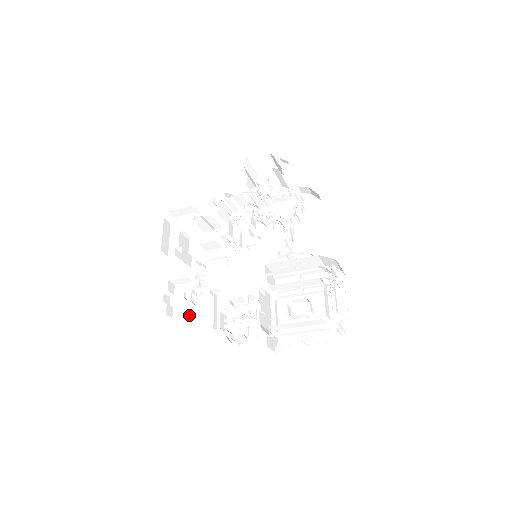
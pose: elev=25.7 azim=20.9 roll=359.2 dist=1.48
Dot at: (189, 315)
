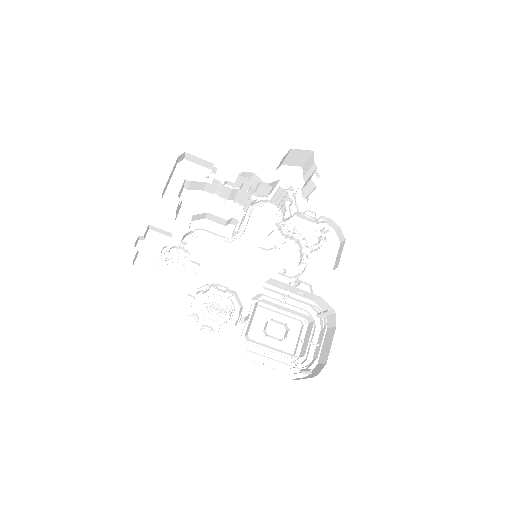
Dot at: (154, 271)
